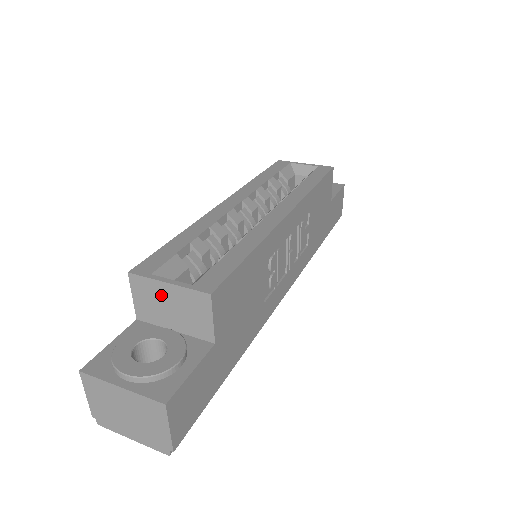
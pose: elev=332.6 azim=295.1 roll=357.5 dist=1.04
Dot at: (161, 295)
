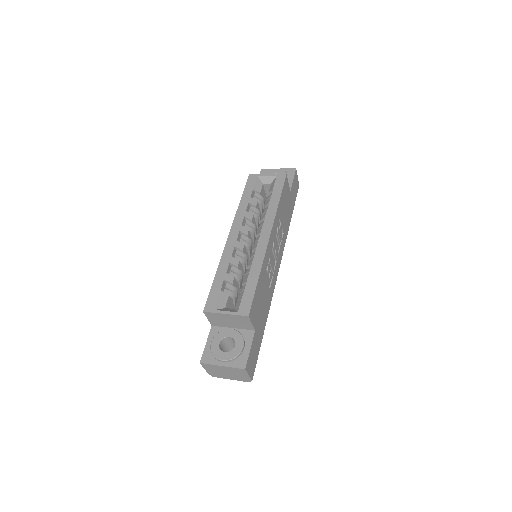
Dot at: (223, 318)
